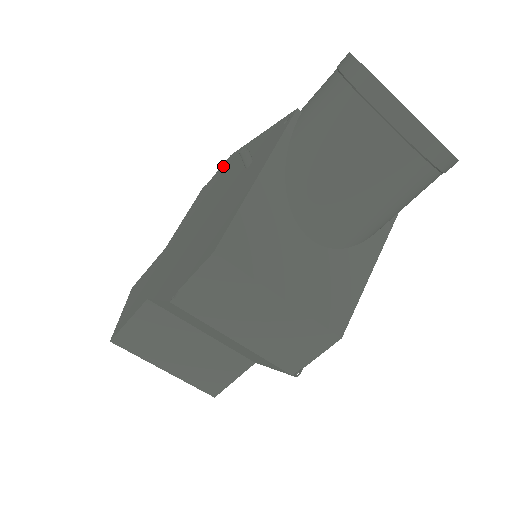
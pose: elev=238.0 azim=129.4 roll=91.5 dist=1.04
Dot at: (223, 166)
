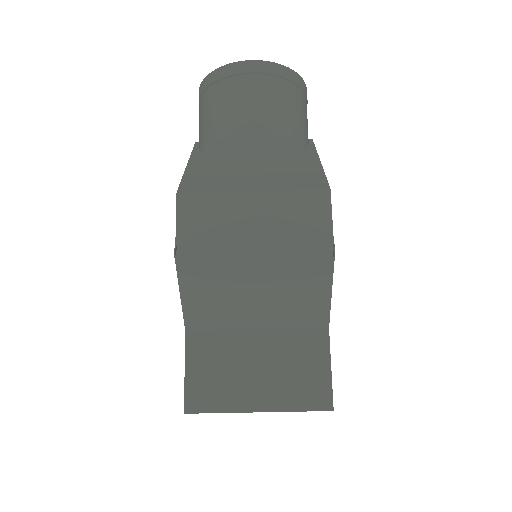
Dot at: occluded
